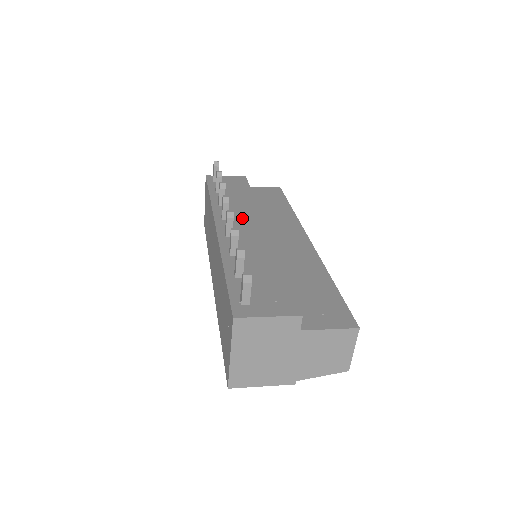
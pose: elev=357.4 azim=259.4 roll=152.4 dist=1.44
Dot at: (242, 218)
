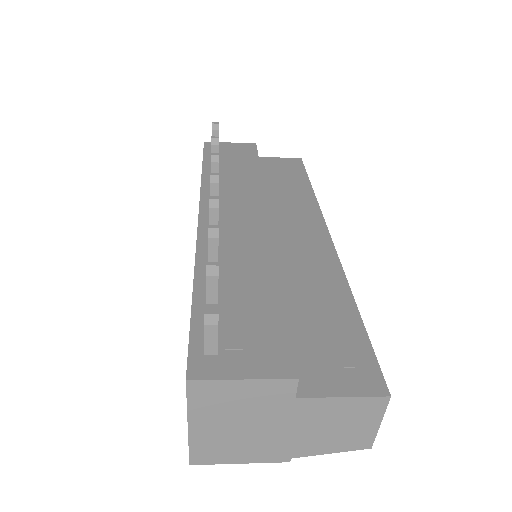
Dot at: (238, 204)
